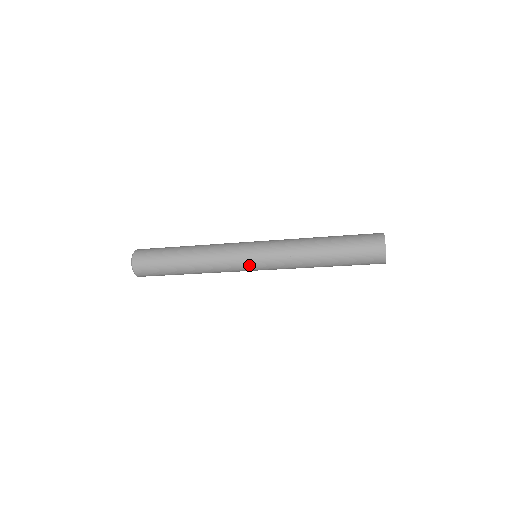
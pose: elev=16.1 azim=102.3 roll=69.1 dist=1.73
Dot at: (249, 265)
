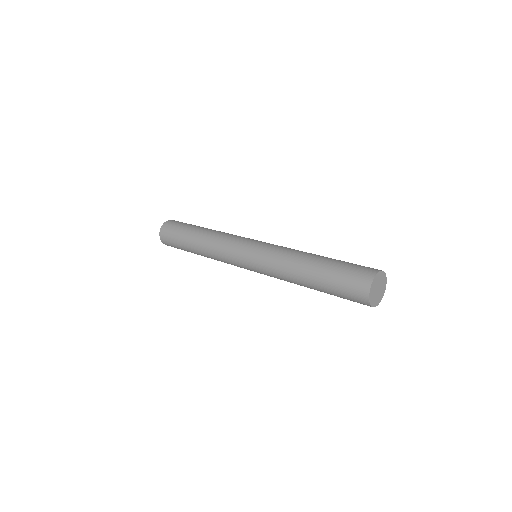
Dot at: occluded
